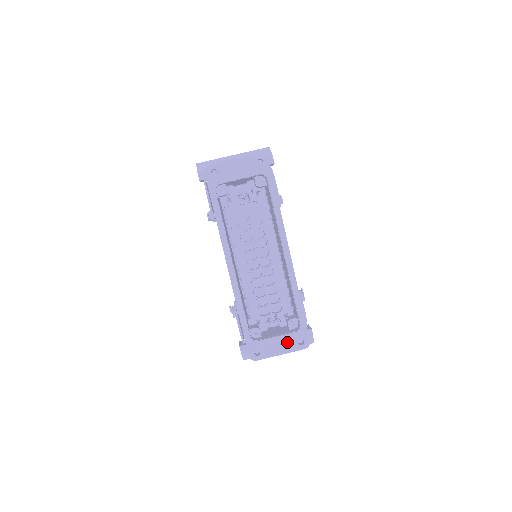
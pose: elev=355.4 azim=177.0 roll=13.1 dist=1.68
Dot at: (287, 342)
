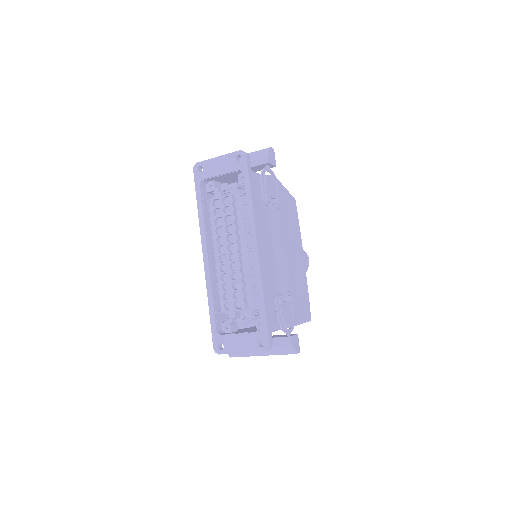
Dot at: (248, 341)
